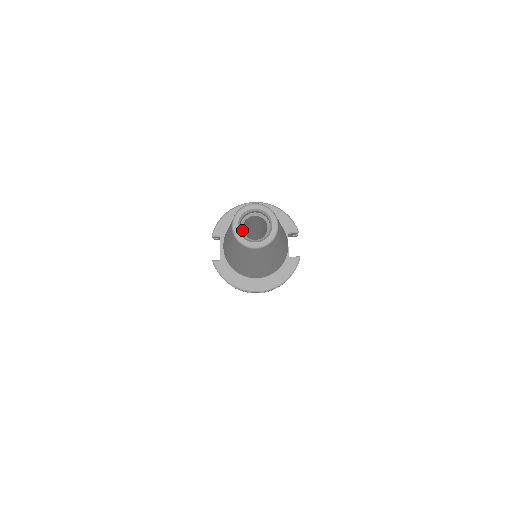
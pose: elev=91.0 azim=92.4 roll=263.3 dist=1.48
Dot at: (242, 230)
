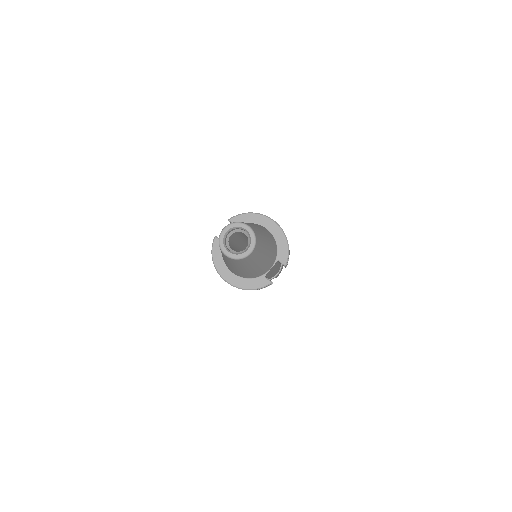
Dot at: (229, 236)
